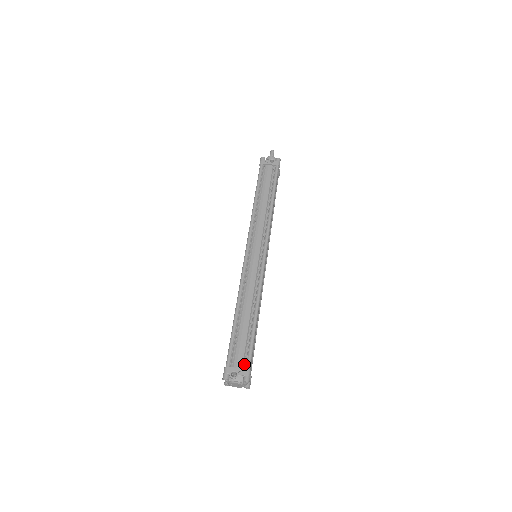
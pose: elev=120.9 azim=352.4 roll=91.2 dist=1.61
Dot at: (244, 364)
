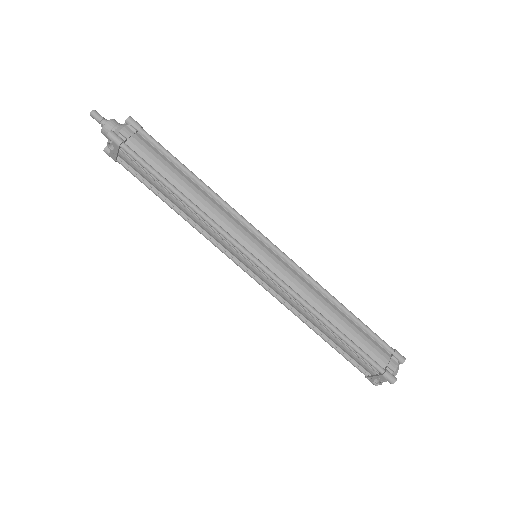
Dot at: (374, 369)
